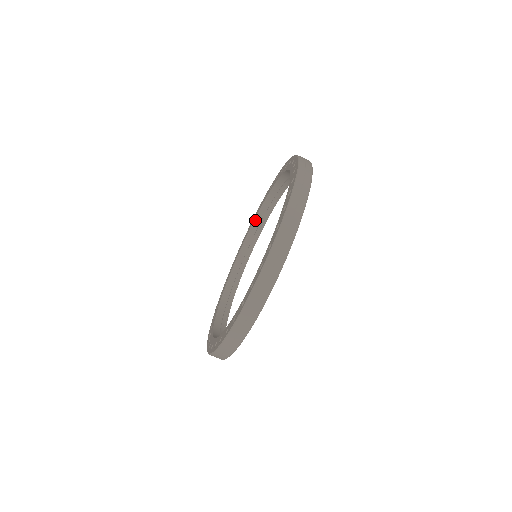
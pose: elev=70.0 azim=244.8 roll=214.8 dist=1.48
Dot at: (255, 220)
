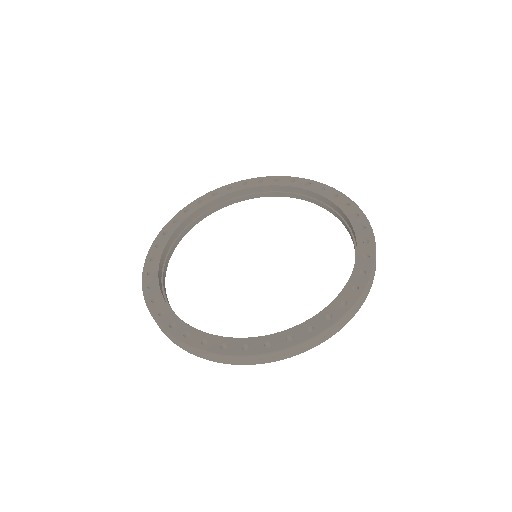
Dot at: (293, 187)
